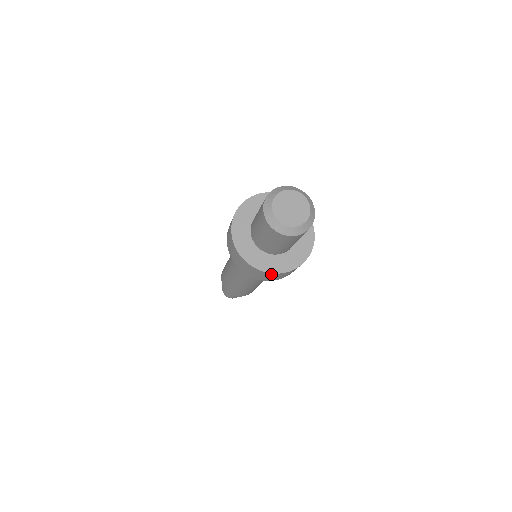
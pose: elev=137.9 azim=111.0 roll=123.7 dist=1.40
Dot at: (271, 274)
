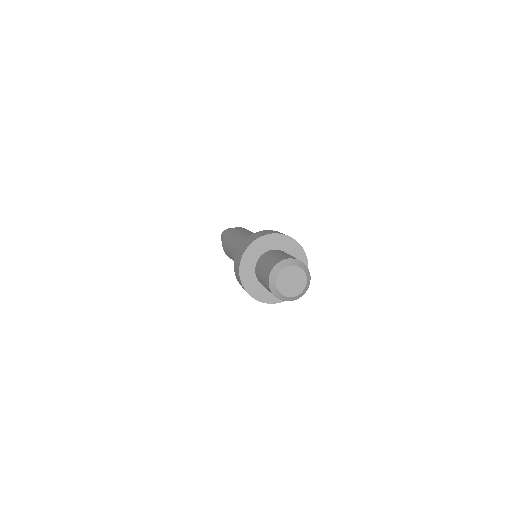
Dot at: (278, 302)
